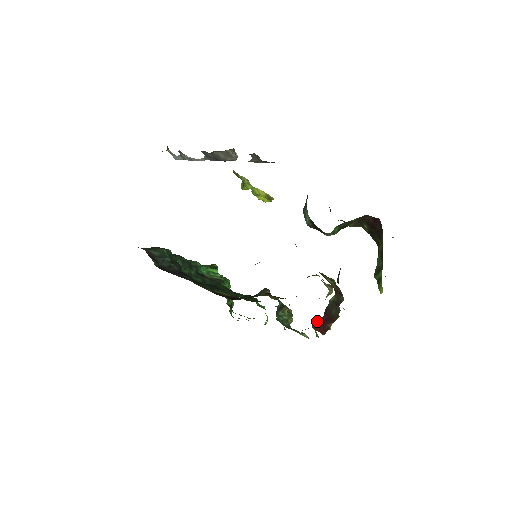
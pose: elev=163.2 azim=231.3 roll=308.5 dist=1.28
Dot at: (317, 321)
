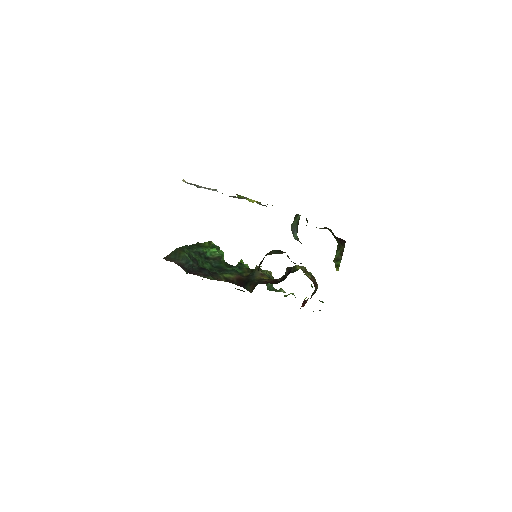
Dot at: (302, 303)
